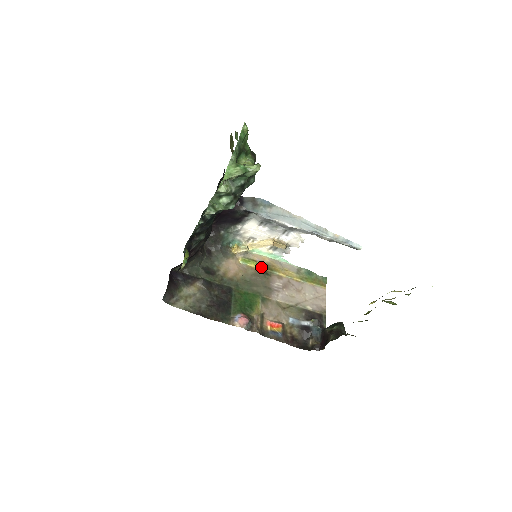
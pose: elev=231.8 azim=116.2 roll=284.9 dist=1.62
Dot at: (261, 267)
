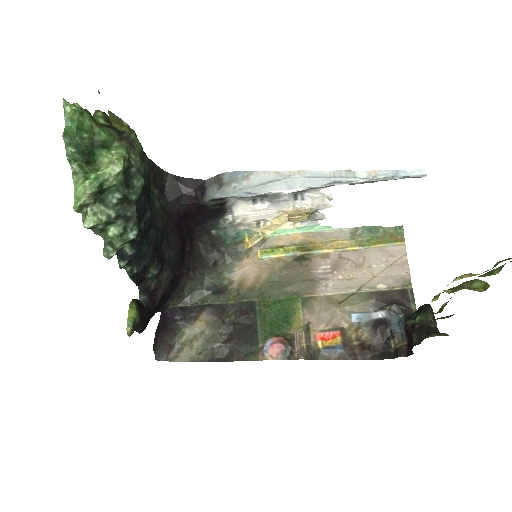
Dot at: (292, 252)
